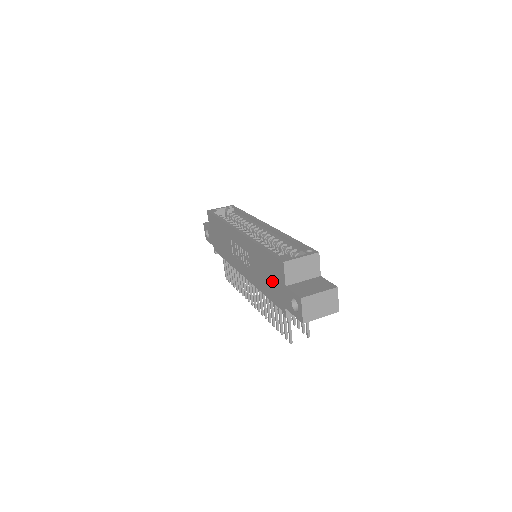
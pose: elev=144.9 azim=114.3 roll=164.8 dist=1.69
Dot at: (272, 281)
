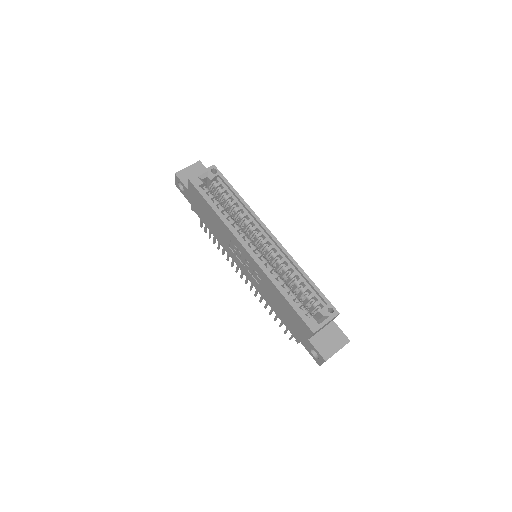
Dot at: (290, 320)
